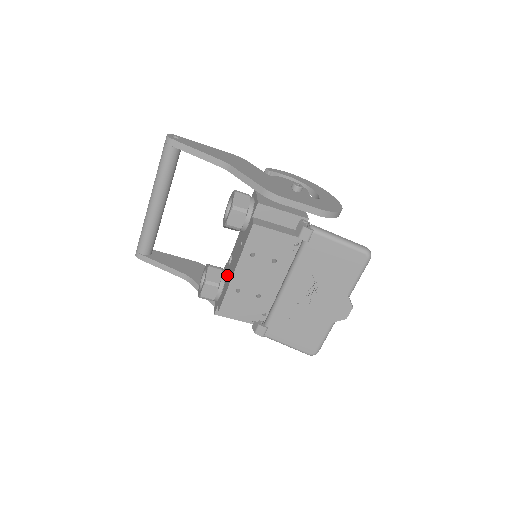
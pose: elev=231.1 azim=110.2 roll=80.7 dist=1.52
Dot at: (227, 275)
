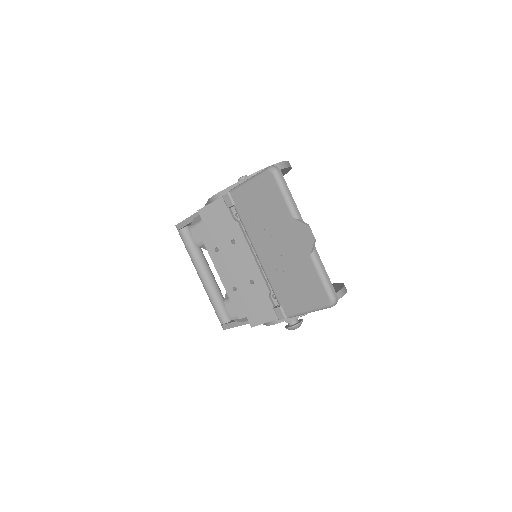
Dot at: occluded
